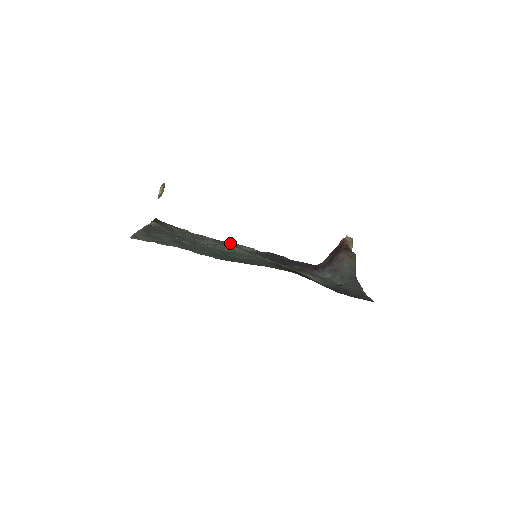
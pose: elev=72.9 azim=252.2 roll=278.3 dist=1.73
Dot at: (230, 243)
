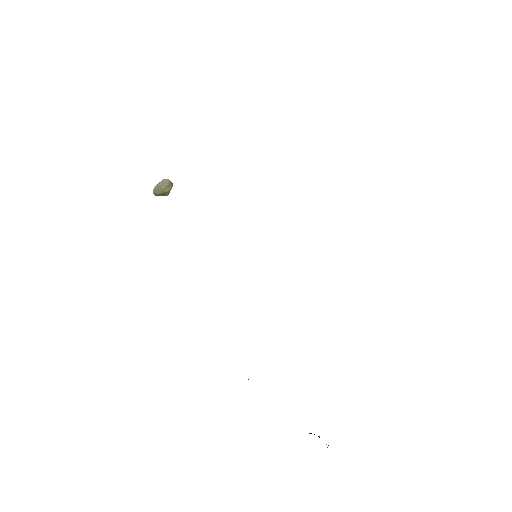
Dot at: occluded
